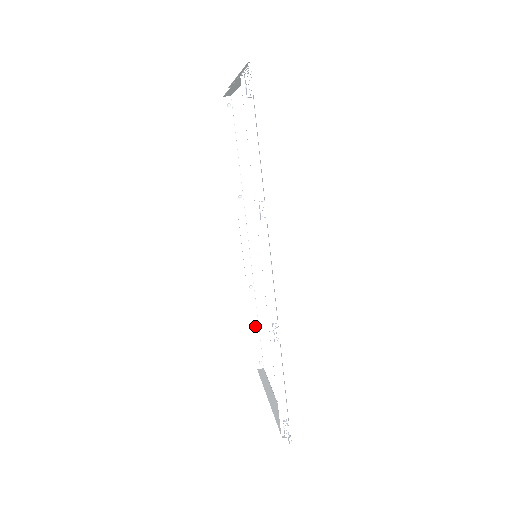
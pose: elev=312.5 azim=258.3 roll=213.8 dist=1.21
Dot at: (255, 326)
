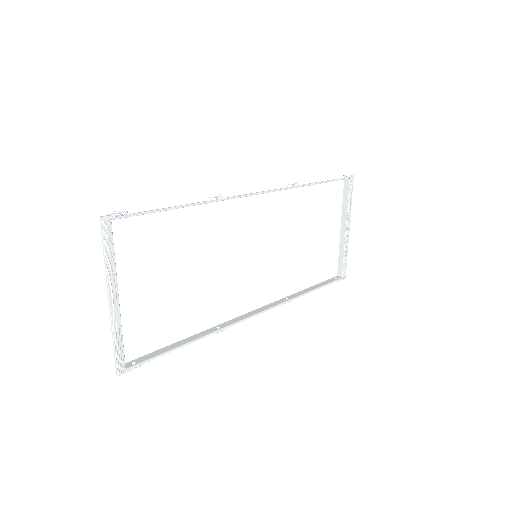
Dot at: (178, 344)
